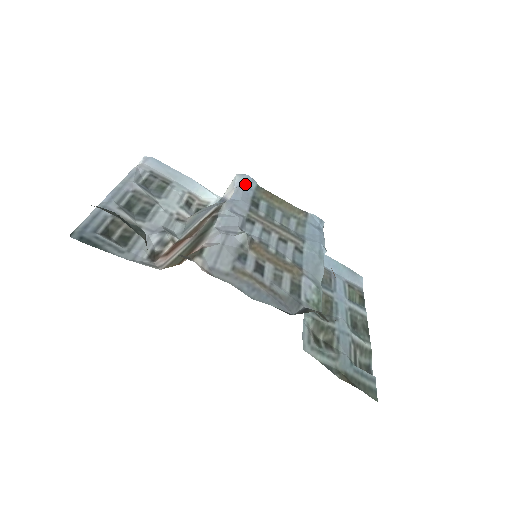
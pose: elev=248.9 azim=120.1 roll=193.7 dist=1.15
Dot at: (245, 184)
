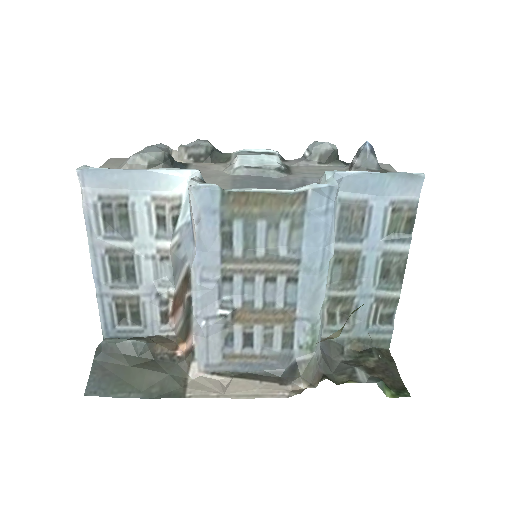
Dot at: (204, 211)
